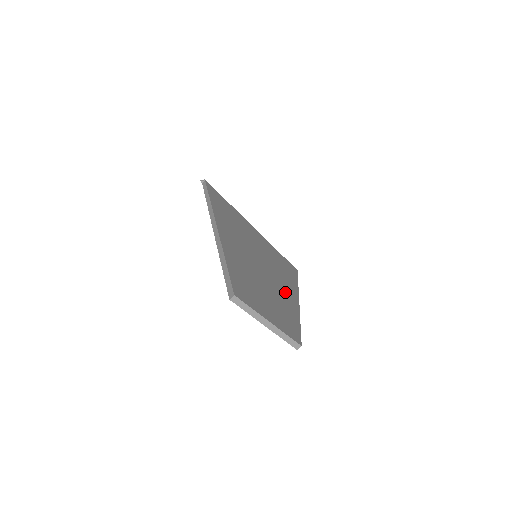
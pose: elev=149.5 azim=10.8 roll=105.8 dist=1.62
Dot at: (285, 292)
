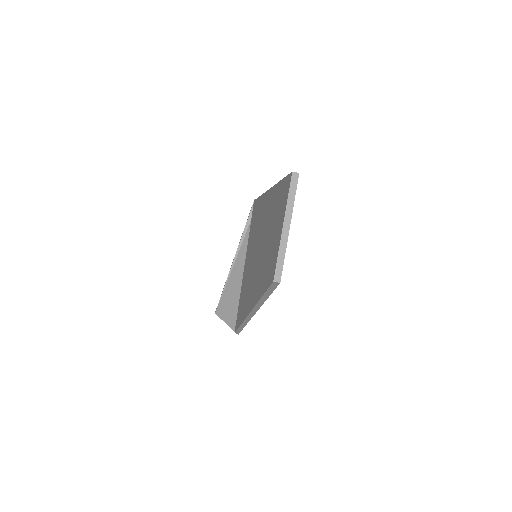
Dot at: occluded
